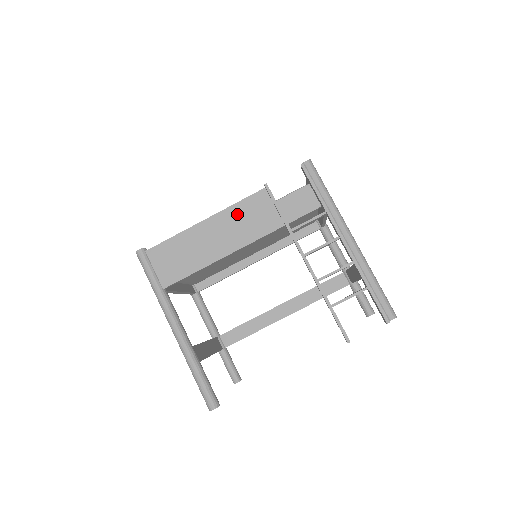
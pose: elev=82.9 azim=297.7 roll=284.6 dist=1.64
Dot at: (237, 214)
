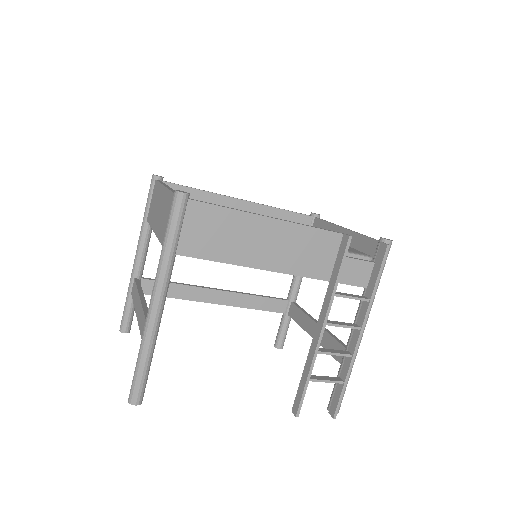
Dot at: (302, 238)
